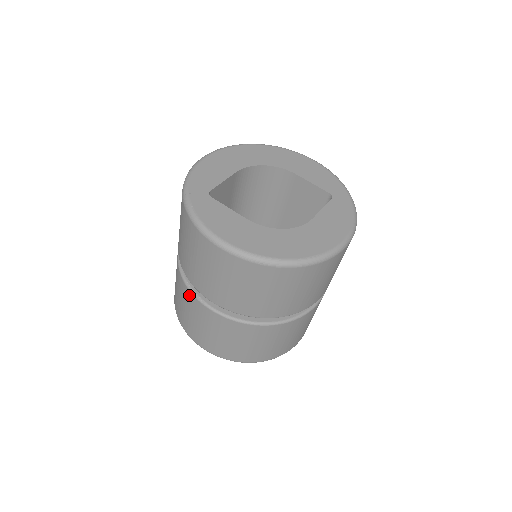
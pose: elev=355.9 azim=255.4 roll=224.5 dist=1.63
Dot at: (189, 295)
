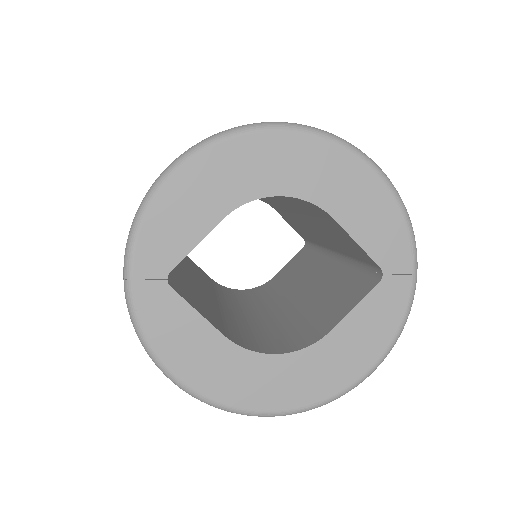
Dot at: occluded
